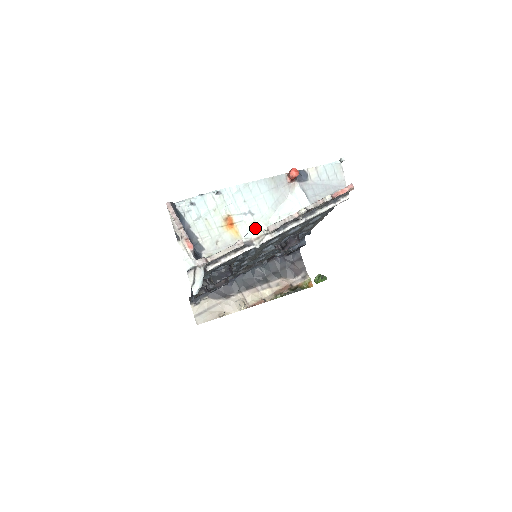
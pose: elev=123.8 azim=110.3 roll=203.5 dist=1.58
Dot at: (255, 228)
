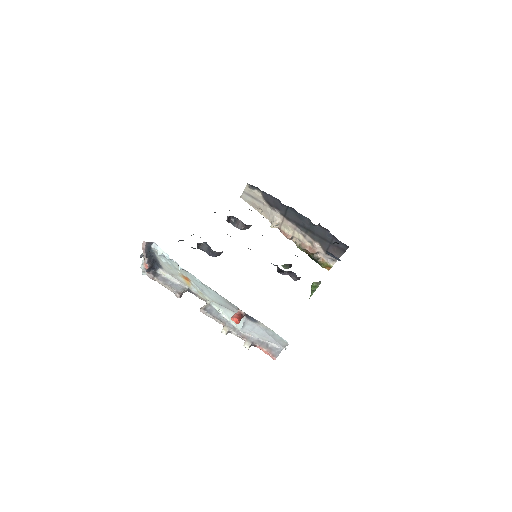
Dot at: (202, 294)
